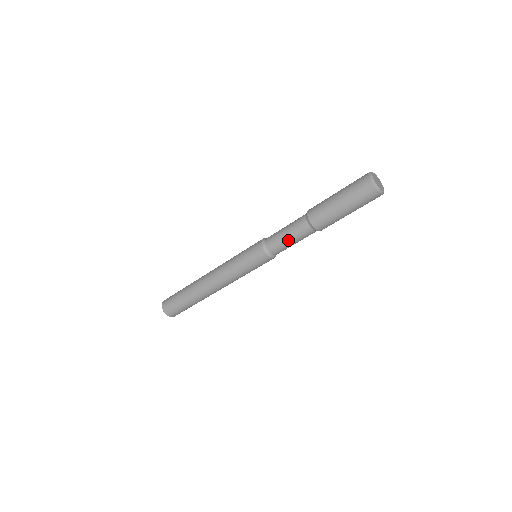
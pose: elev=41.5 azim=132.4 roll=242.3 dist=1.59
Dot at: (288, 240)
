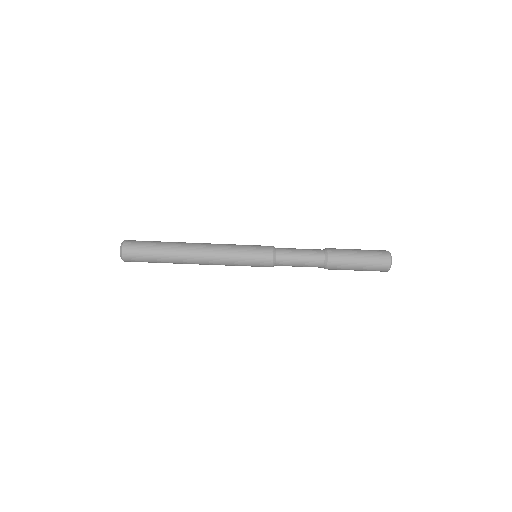
Dot at: (299, 260)
